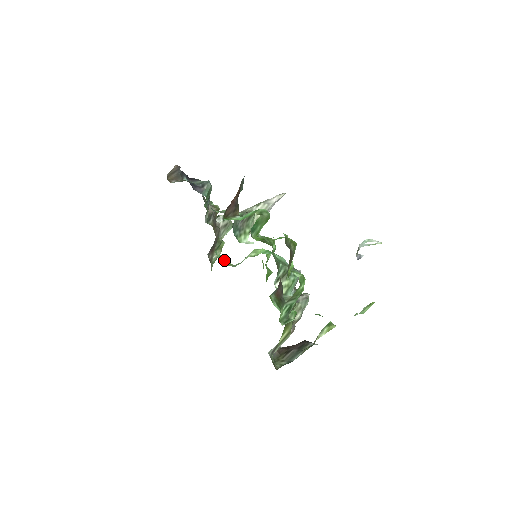
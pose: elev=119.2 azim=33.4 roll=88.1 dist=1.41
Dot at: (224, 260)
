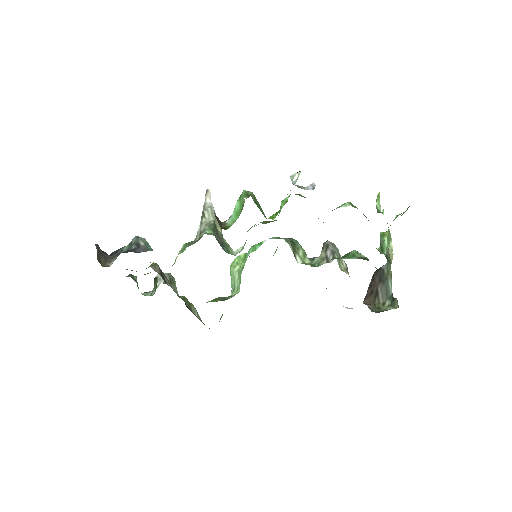
Dot at: (219, 300)
